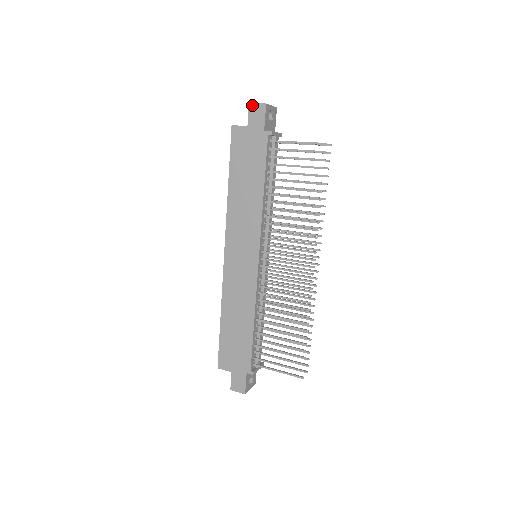
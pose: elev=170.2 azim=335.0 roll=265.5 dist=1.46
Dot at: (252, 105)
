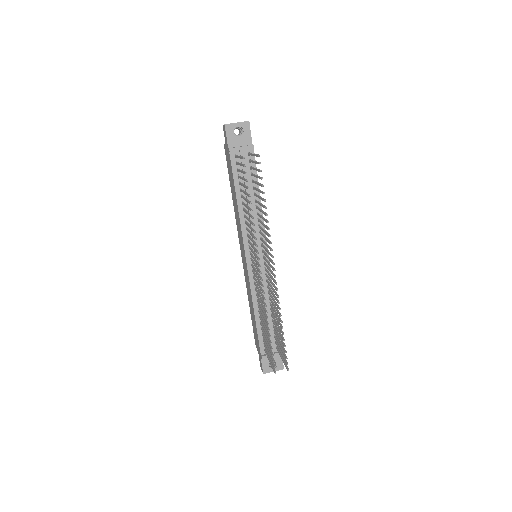
Dot at: (223, 126)
